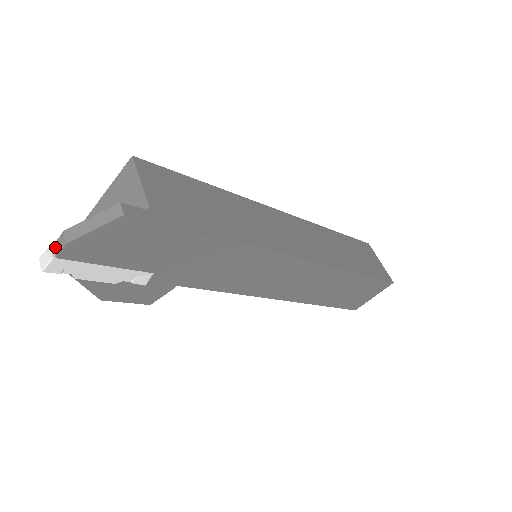
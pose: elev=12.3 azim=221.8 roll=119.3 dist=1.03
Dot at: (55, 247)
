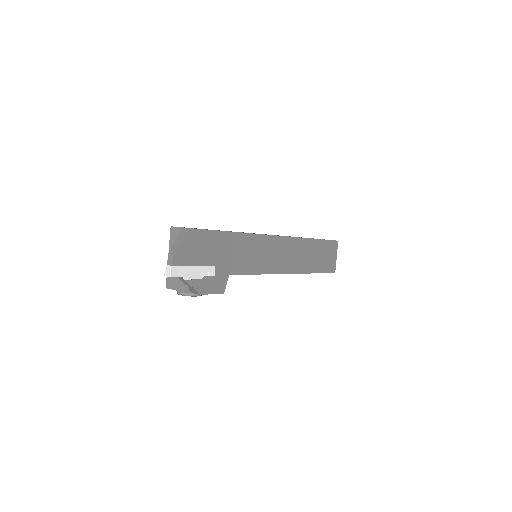
Dot at: (169, 264)
